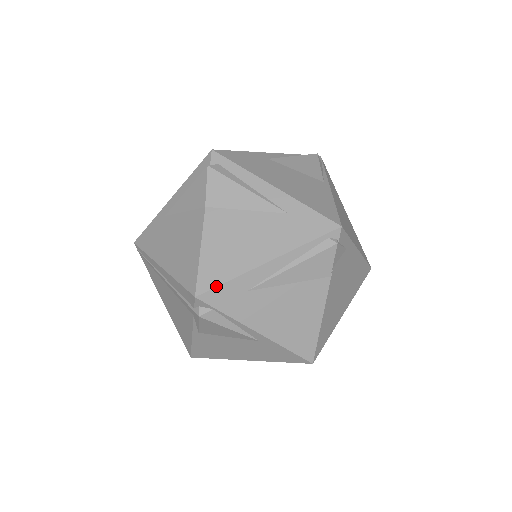
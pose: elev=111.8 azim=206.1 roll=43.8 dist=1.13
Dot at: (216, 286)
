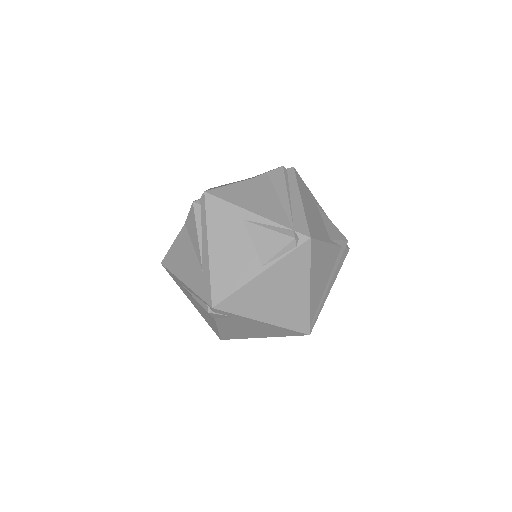
Dot at: (167, 268)
